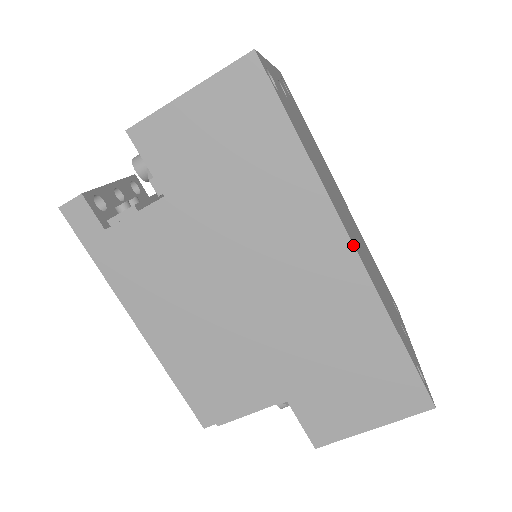
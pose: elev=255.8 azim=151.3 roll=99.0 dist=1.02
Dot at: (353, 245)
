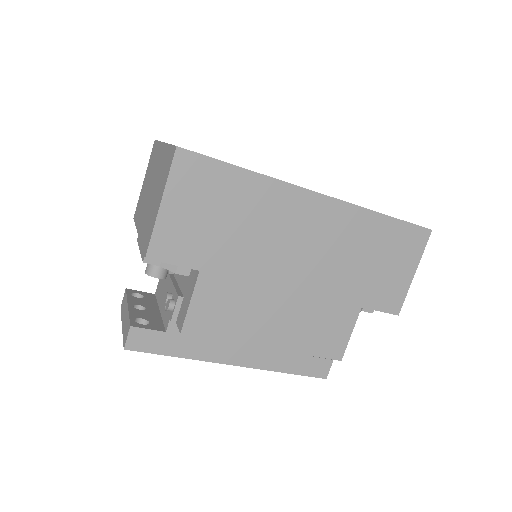
Dot at: (319, 193)
